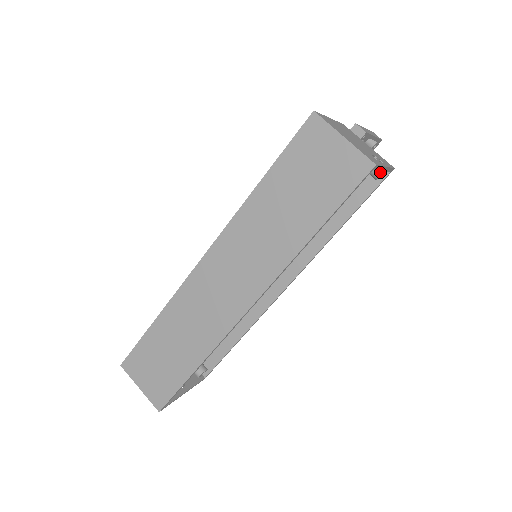
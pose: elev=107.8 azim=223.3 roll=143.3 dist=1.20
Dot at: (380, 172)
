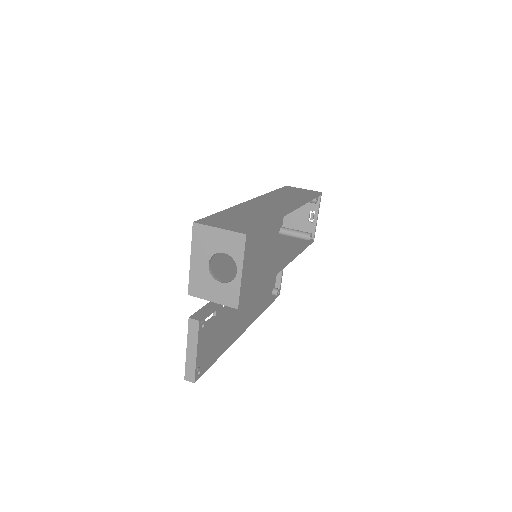
Dot at: (311, 233)
